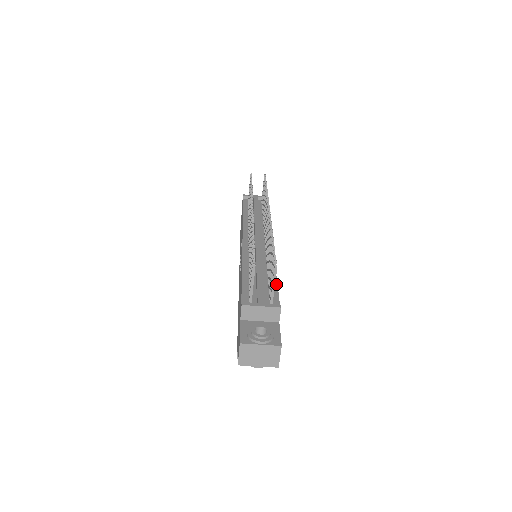
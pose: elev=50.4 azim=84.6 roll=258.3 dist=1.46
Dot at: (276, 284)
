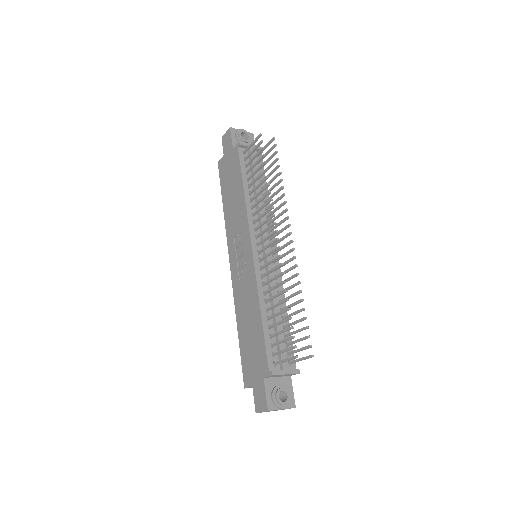
Dot at: (289, 330)
